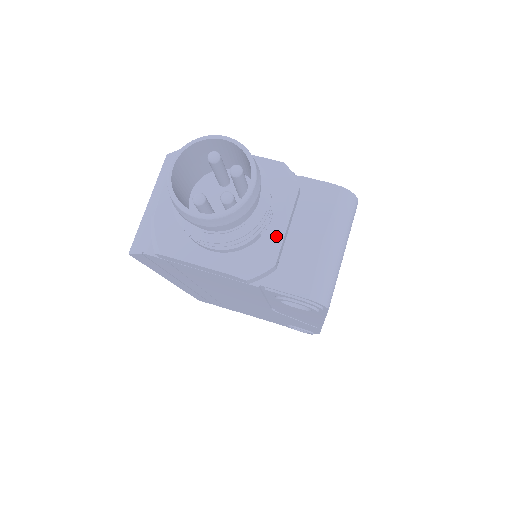
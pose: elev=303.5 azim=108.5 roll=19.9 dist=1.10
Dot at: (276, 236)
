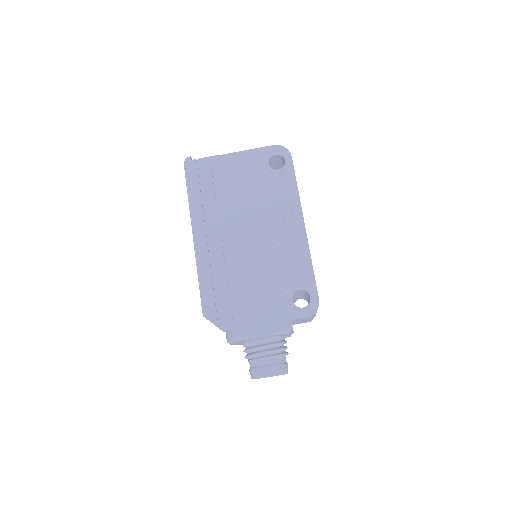
Dot at: occluded
